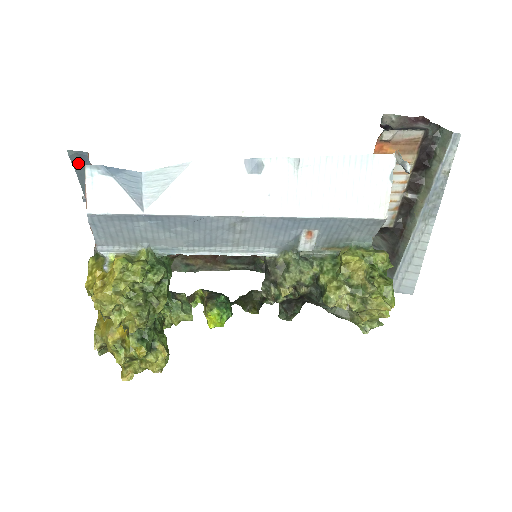
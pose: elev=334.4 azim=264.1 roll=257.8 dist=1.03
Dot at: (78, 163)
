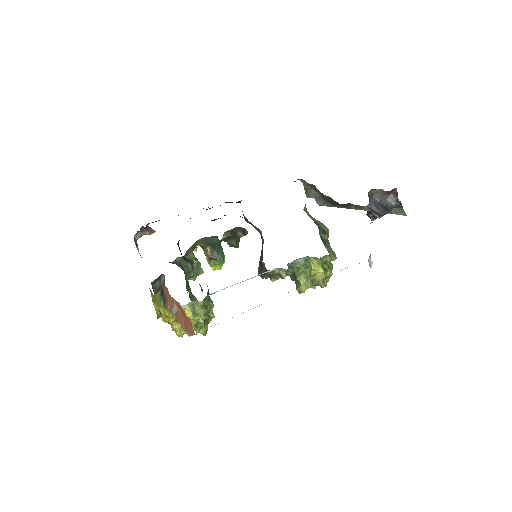
Dot at: occluded
